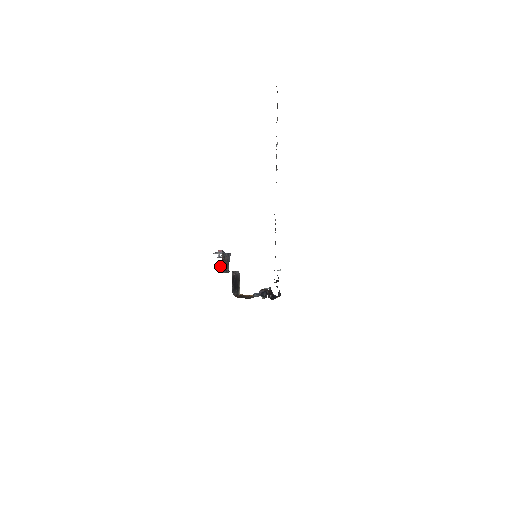
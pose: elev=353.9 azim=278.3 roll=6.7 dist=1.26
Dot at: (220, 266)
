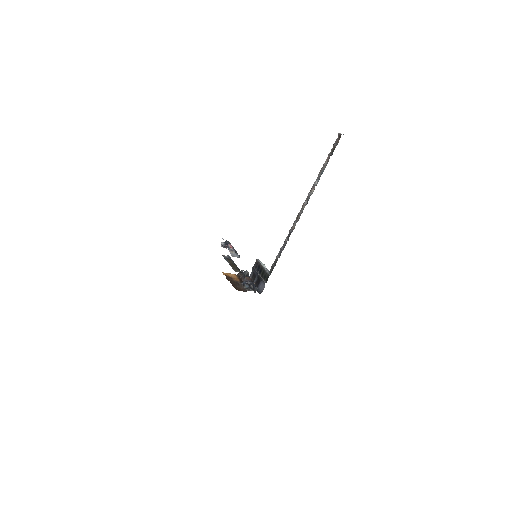
Dot at: occluded
